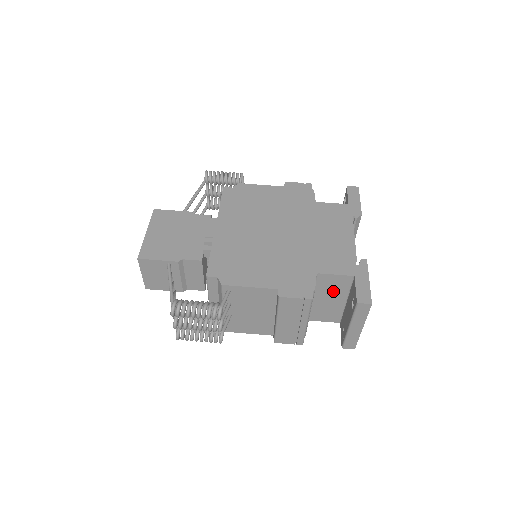
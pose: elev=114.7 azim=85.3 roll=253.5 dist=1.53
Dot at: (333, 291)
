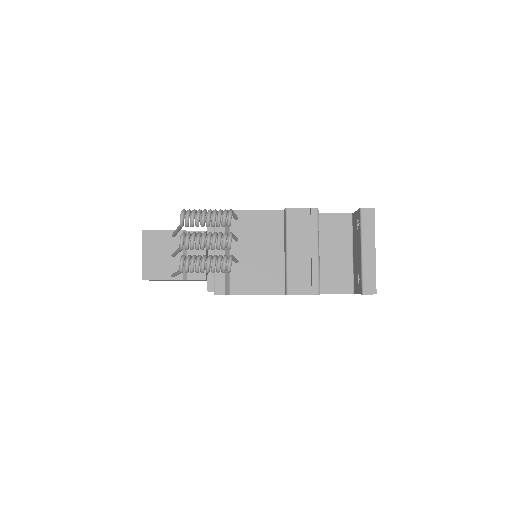
Dot at: (337, 239)
